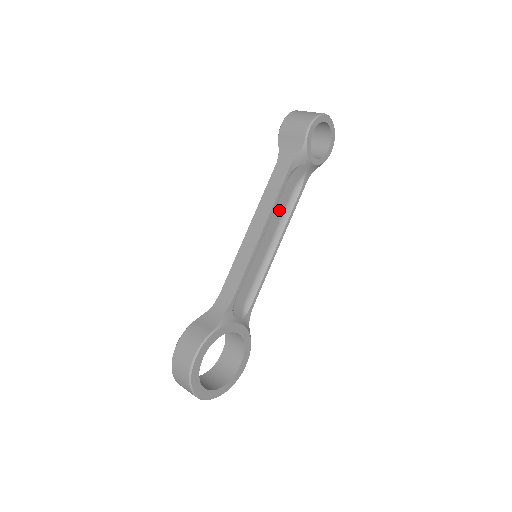
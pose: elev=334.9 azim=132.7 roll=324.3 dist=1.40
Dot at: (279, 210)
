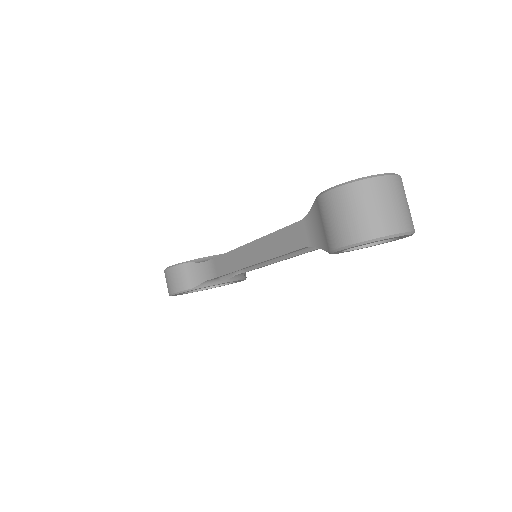
Dot at: occluded
